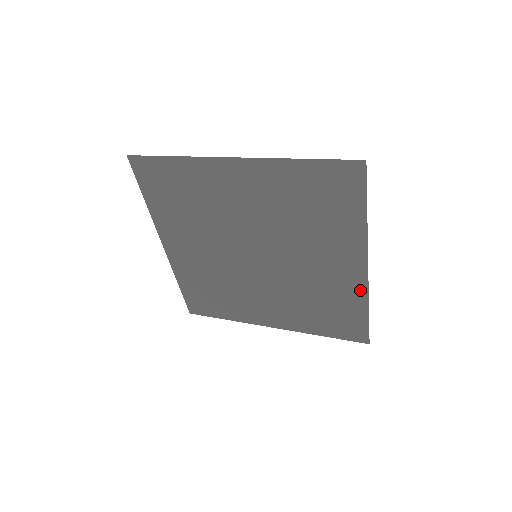
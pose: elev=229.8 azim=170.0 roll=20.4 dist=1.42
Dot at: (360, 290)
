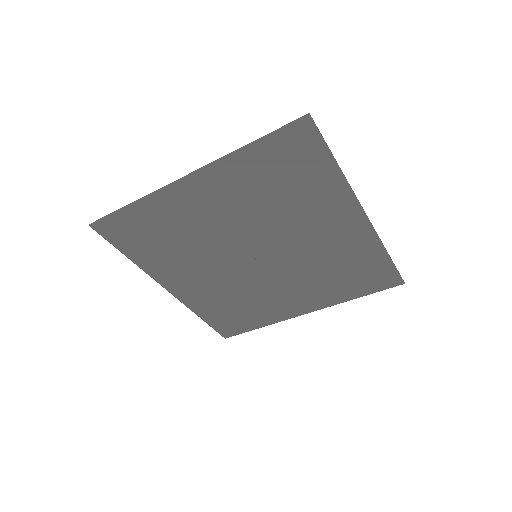
Dot at: (369, 238)
